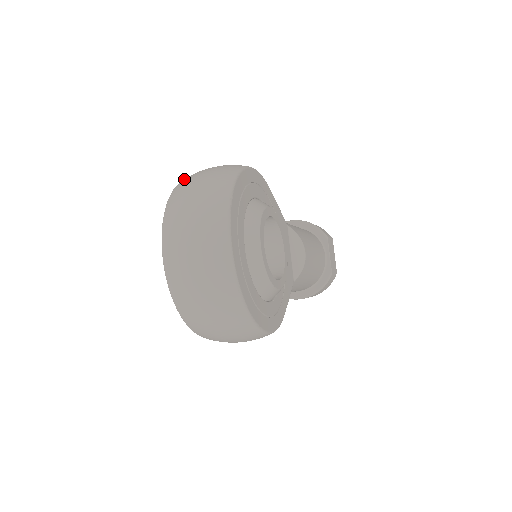
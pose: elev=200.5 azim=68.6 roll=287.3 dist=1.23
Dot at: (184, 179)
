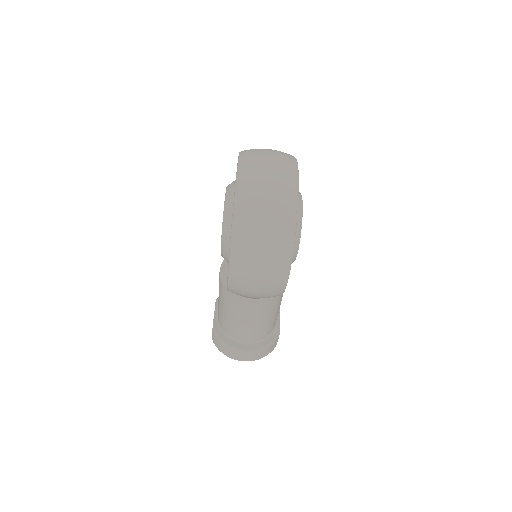
Dot at: occluded
